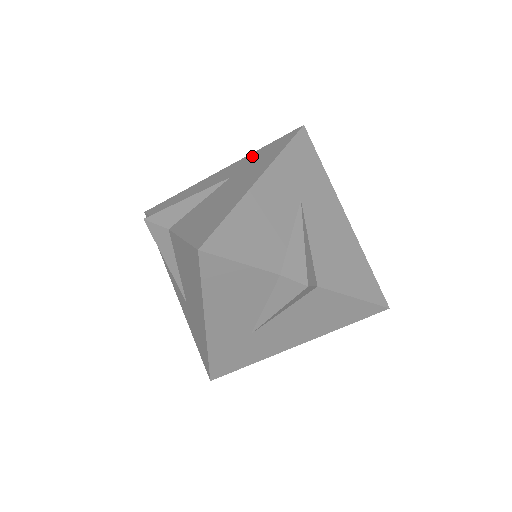
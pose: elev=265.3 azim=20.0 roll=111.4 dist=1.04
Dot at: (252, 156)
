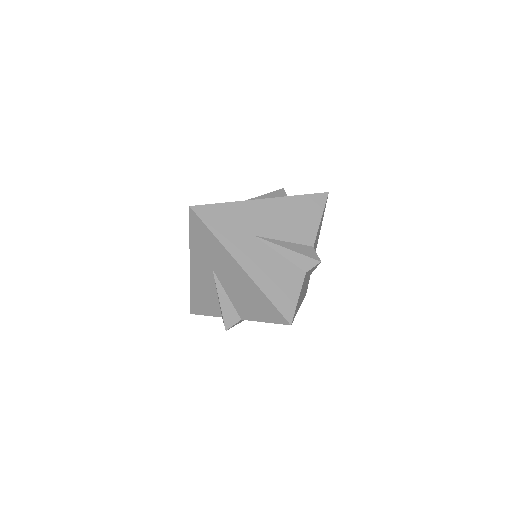
Dot at: (196, 247)
